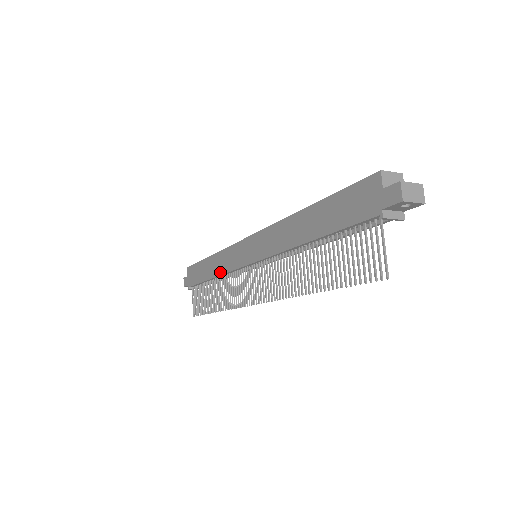
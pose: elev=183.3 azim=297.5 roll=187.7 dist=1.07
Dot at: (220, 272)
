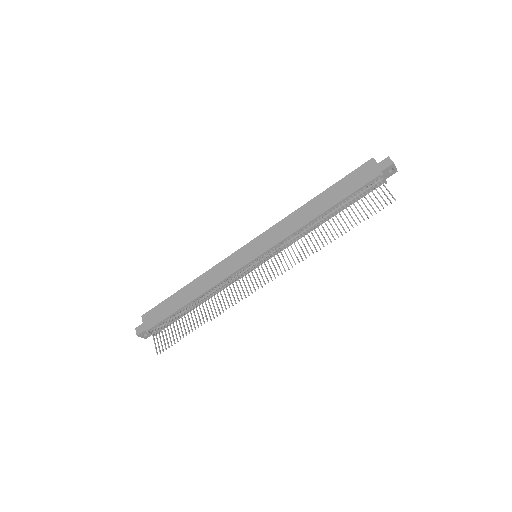
Dot at: (210, 286)
